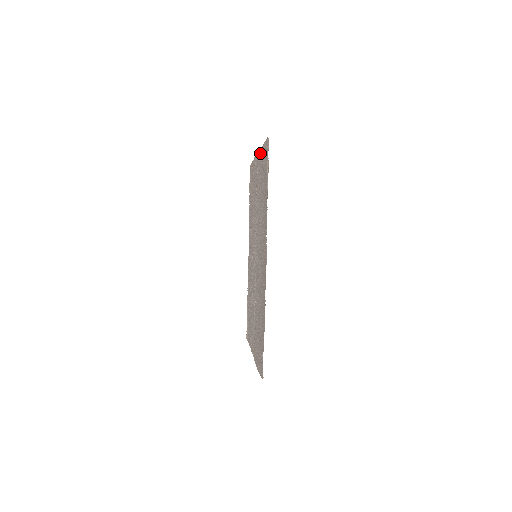
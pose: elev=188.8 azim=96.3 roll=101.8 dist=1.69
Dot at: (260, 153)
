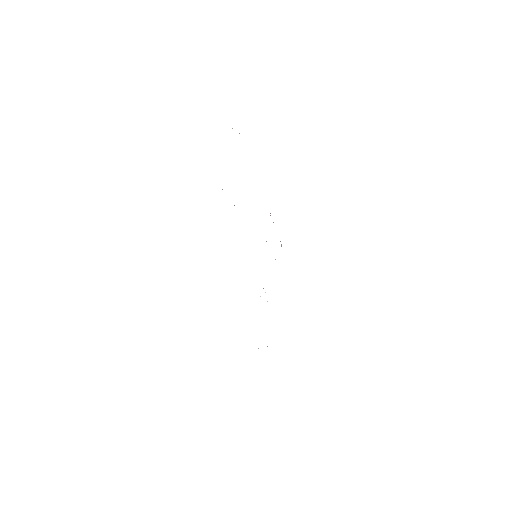
Dot at: occluded
